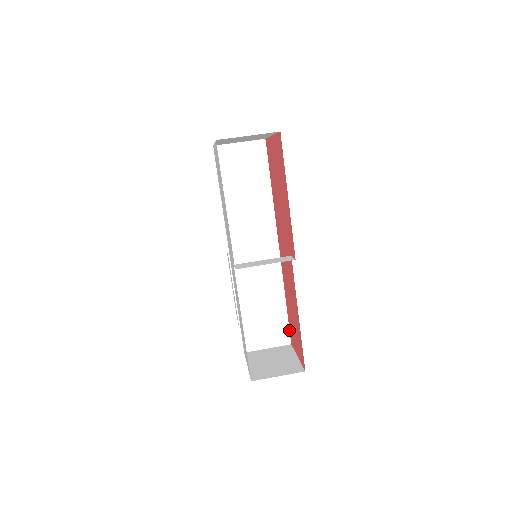
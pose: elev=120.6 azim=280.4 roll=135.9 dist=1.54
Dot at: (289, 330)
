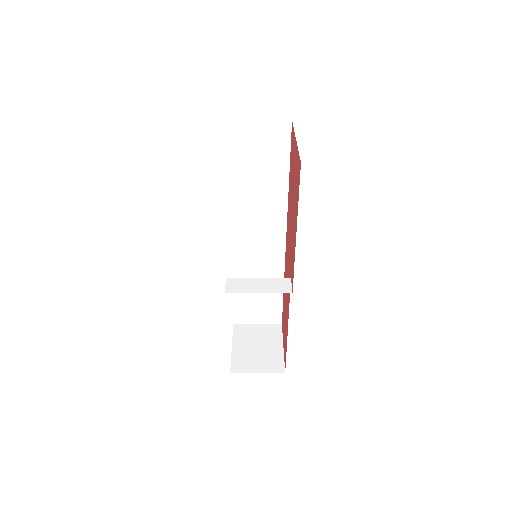
Dot at: (282, 312)
